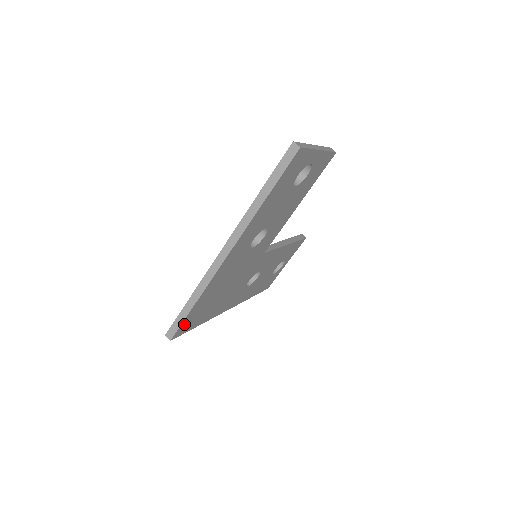
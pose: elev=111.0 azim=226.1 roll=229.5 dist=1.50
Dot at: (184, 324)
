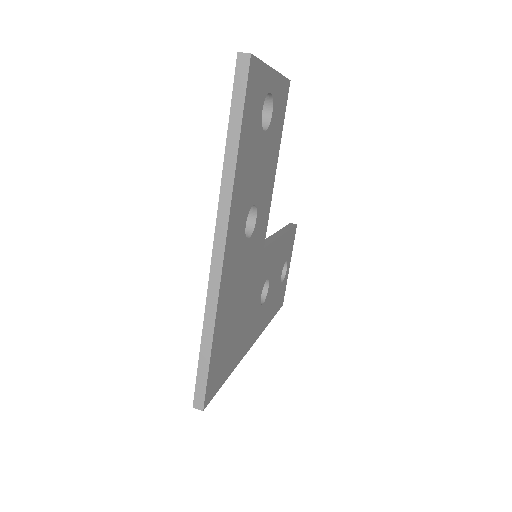
Dot at: (210, 379)
